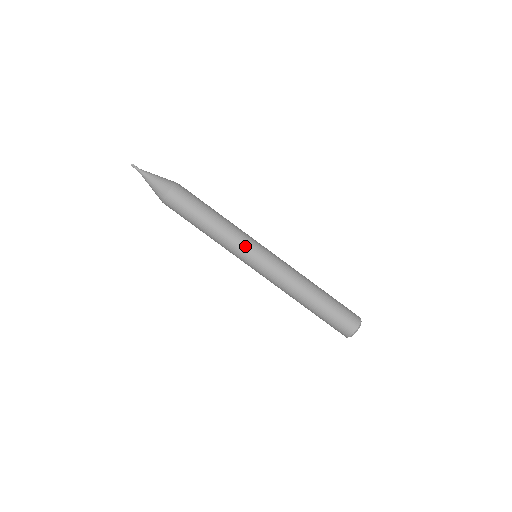
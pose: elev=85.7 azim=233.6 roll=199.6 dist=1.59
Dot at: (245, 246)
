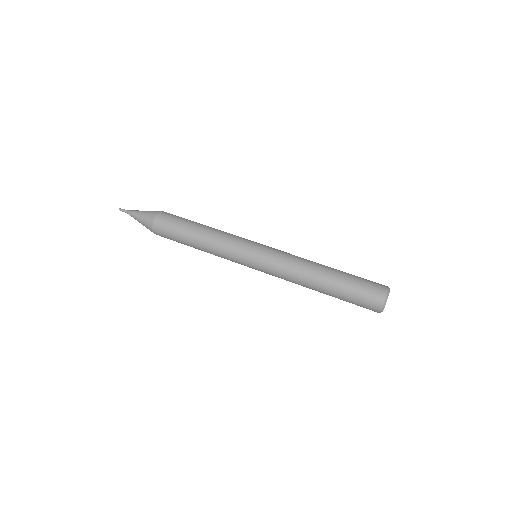
Dot at: (246, 239)
